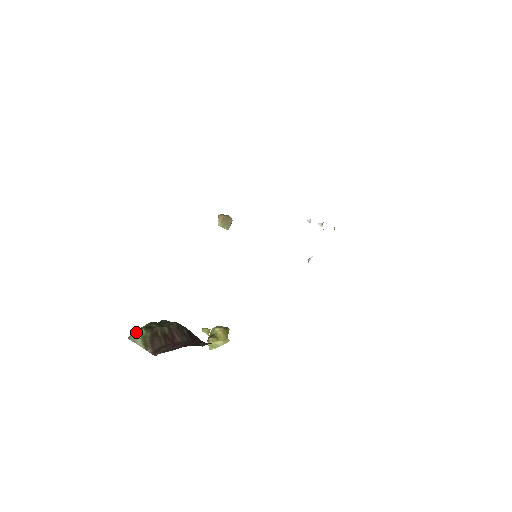
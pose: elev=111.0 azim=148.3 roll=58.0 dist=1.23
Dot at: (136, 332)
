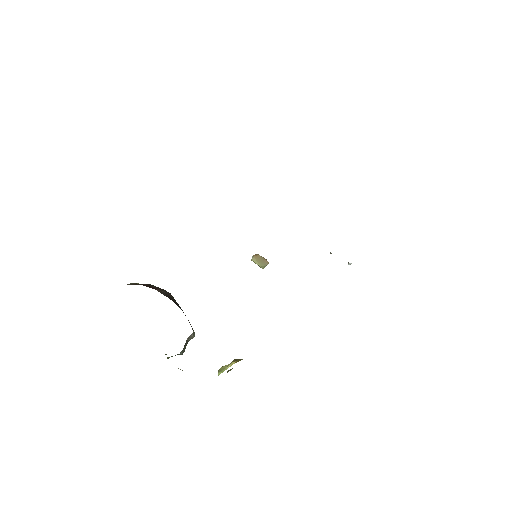
Dot at: occluded
